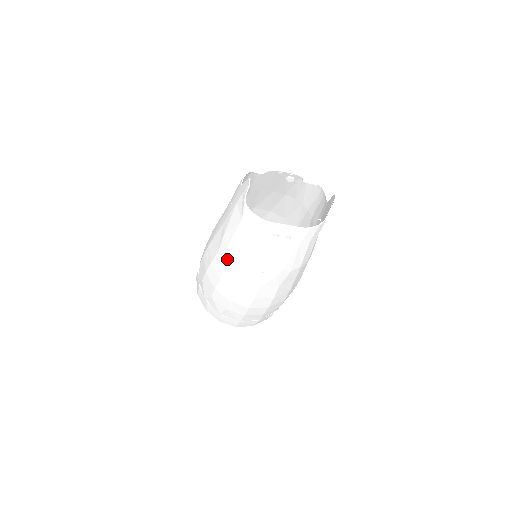
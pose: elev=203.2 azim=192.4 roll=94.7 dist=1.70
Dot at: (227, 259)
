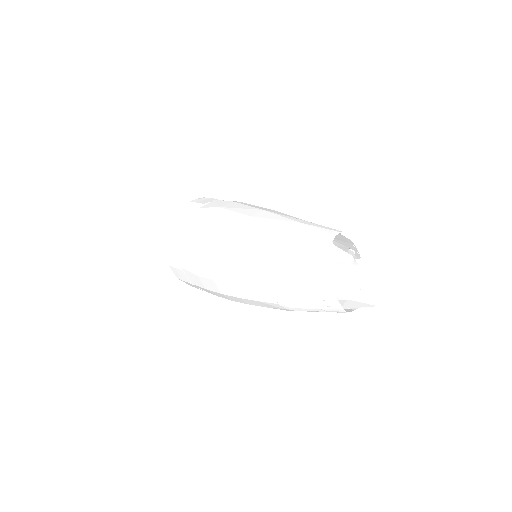
Dot at: (258, 268)
